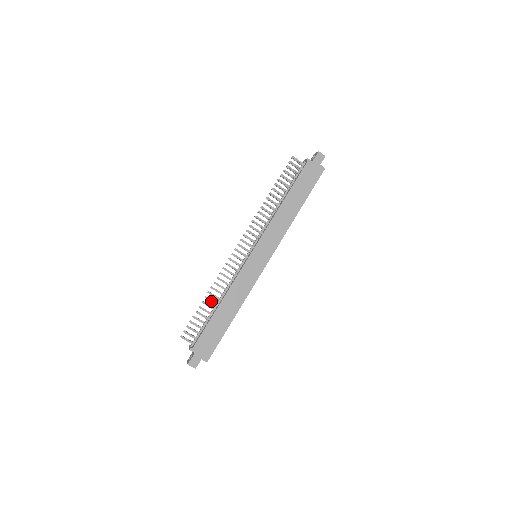
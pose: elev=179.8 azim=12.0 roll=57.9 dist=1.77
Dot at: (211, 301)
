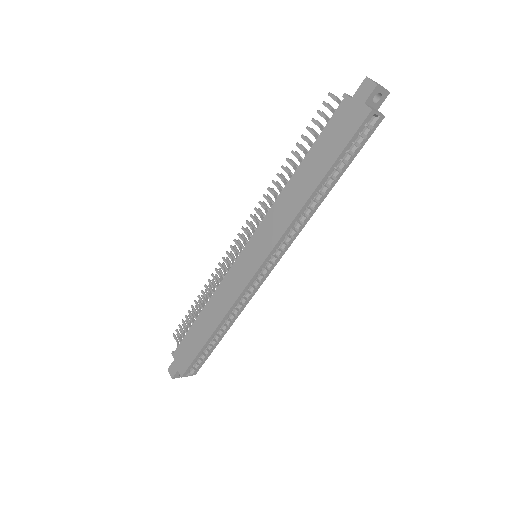
Dot at: (202, 303)
